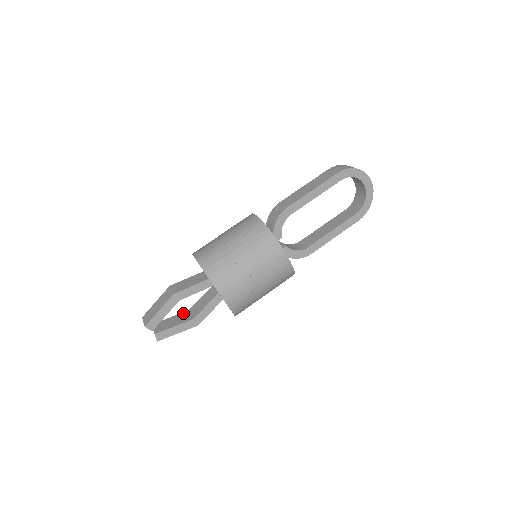
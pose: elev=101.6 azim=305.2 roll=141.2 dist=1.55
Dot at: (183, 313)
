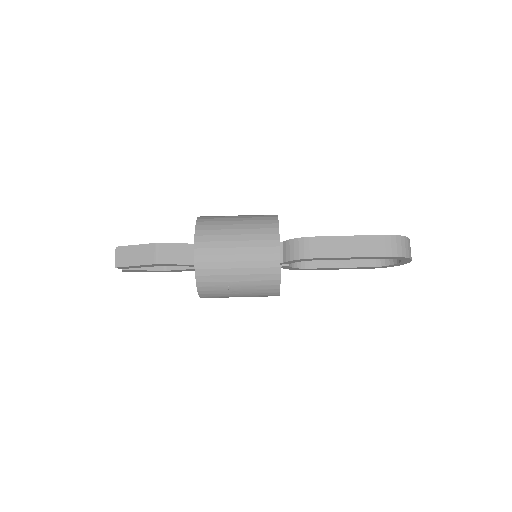
Dot at: occluded
